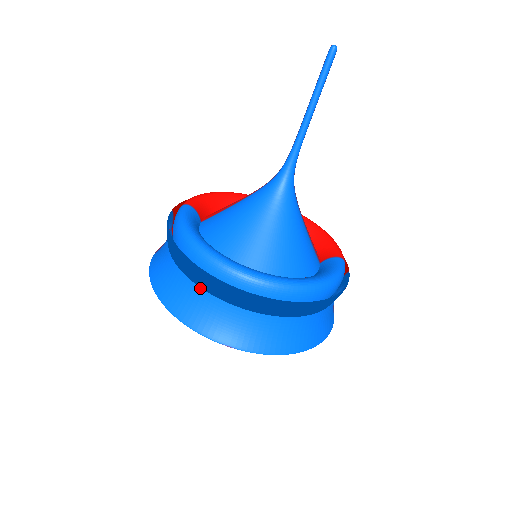
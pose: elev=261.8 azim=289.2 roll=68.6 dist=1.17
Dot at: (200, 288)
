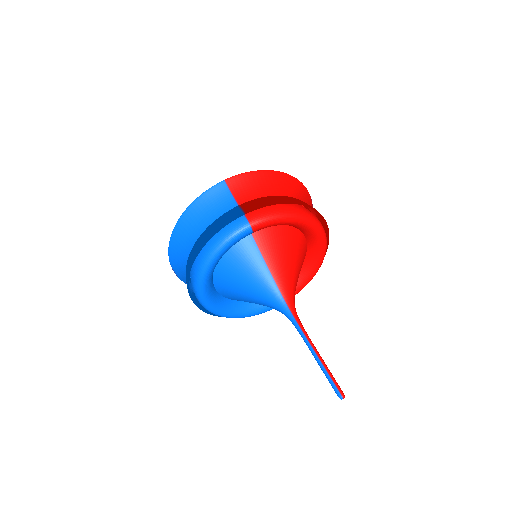
Dot at: (186, 264)
